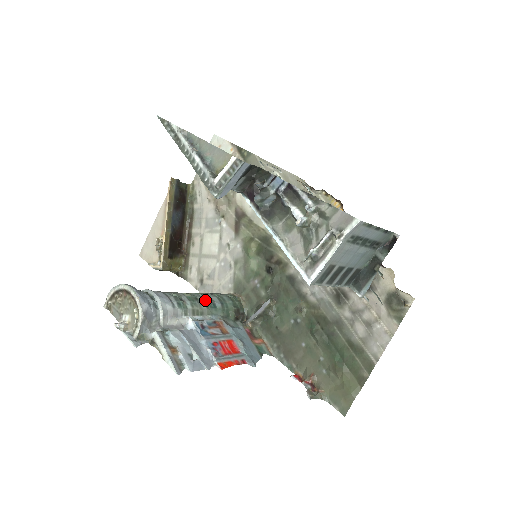
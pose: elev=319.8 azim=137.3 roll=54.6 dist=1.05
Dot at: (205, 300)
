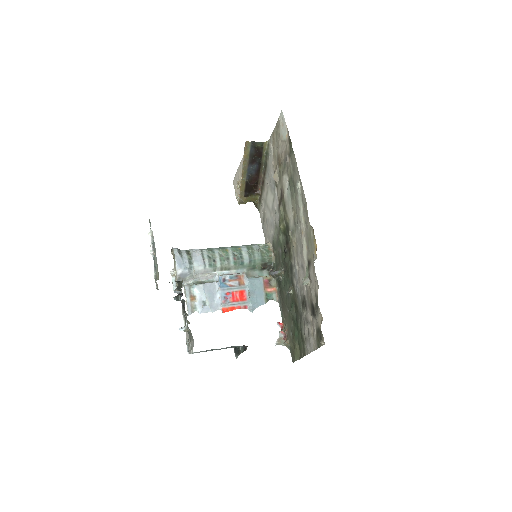
Dot at: (235, 259)
